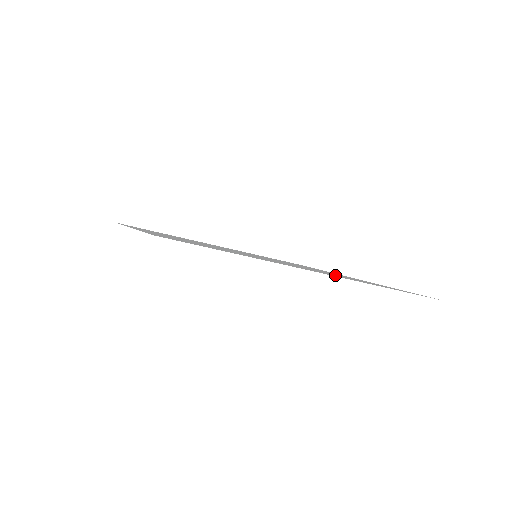
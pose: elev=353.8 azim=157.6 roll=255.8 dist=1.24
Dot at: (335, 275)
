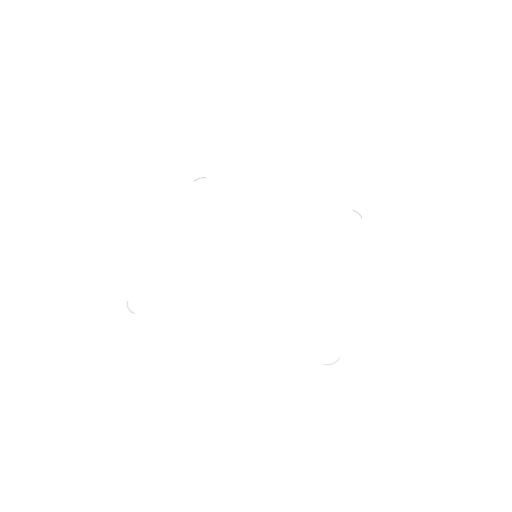
Dot at: (329, 252)
